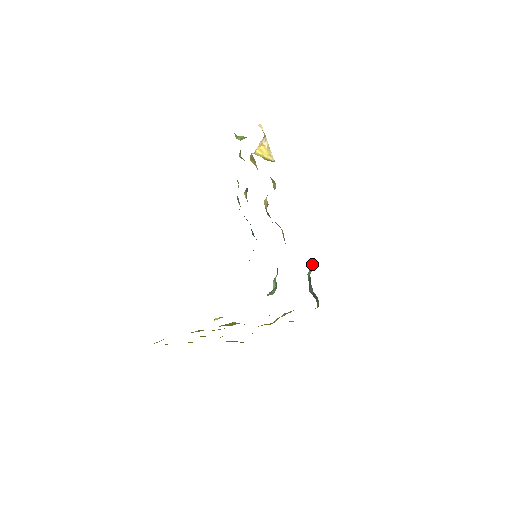
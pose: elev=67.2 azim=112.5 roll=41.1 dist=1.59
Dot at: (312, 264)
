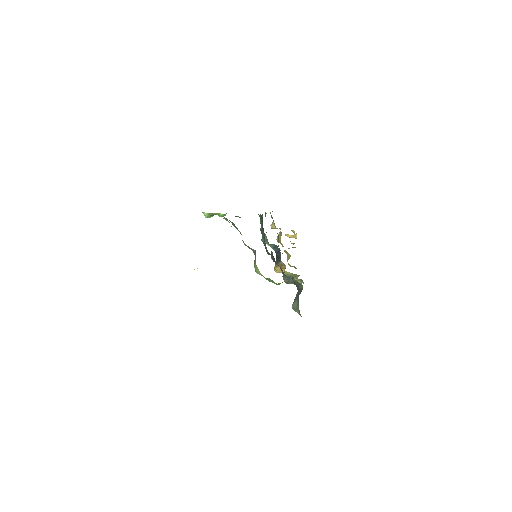
Dot at: occluded
